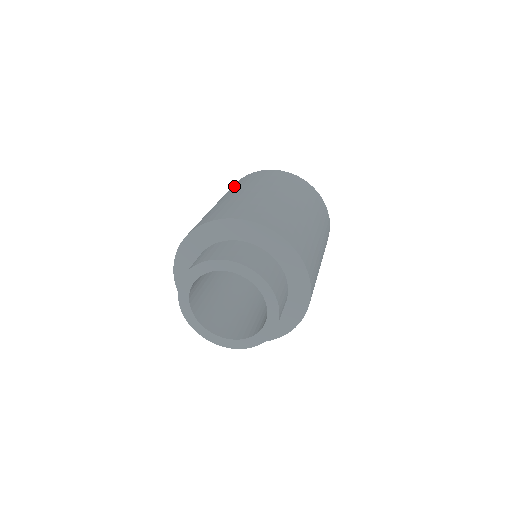
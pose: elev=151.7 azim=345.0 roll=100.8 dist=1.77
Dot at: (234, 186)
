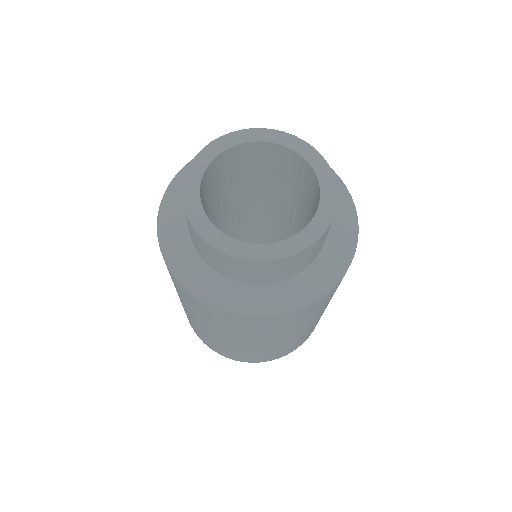
Dot at: occluded
